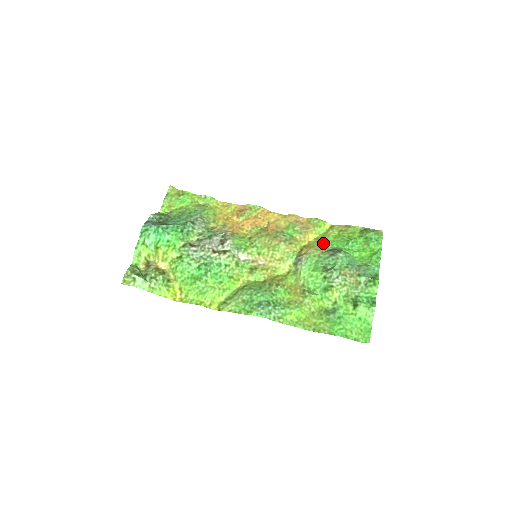
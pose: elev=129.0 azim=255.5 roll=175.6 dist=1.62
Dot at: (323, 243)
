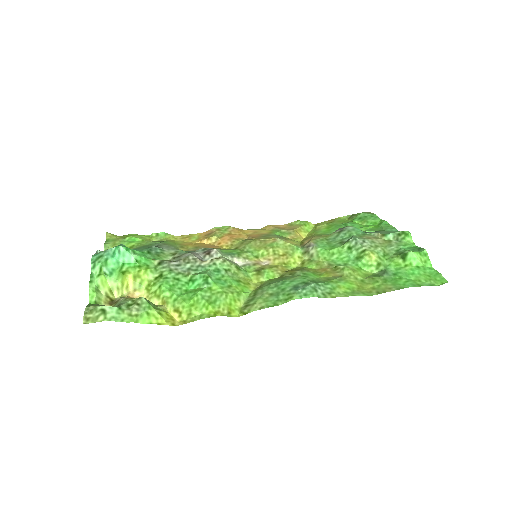
Dot at: (320, 234)
